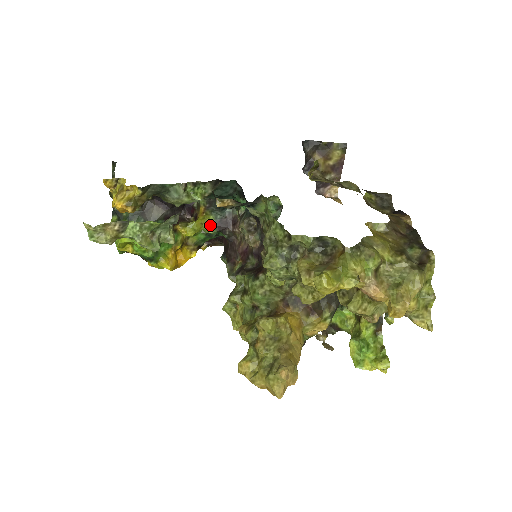
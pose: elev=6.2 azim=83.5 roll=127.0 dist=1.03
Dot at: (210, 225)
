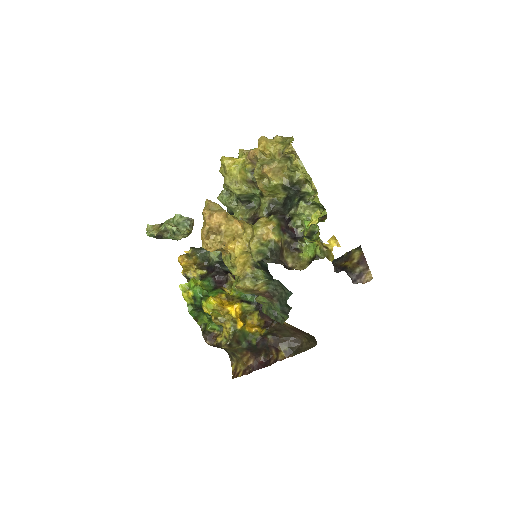
Dot at: occluded
